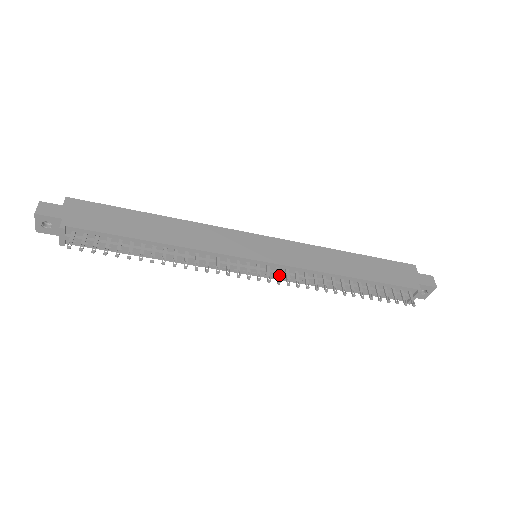
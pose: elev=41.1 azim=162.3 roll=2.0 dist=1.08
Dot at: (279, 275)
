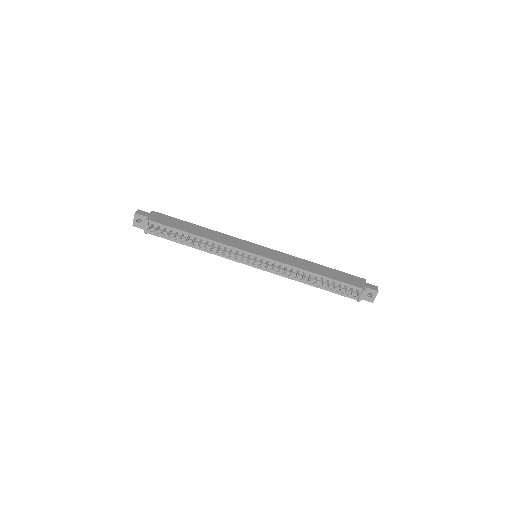
Dot at: occluded
